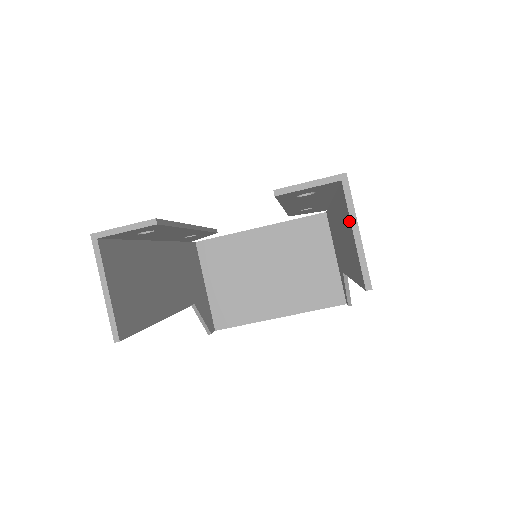
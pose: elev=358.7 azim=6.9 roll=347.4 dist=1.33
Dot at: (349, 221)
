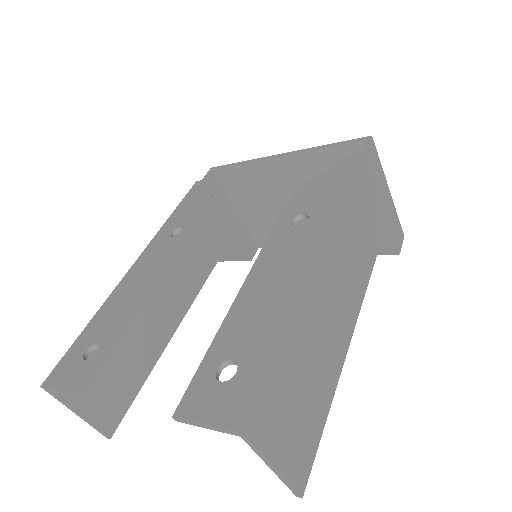
Dot at: occluded
